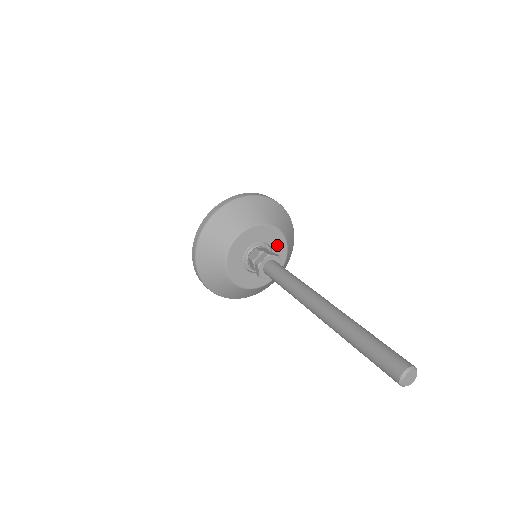
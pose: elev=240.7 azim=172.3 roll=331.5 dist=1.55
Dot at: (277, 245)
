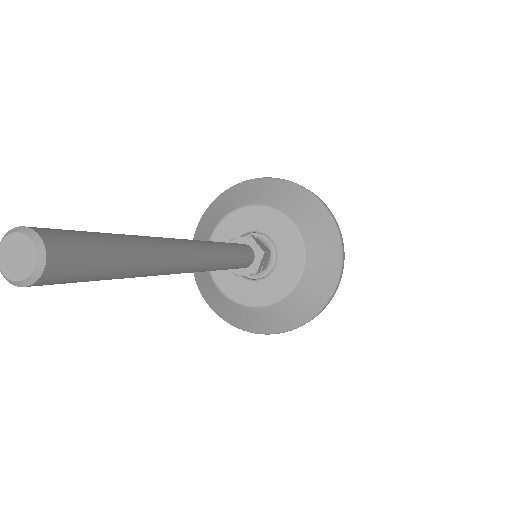
Dot at: (275, 228)
